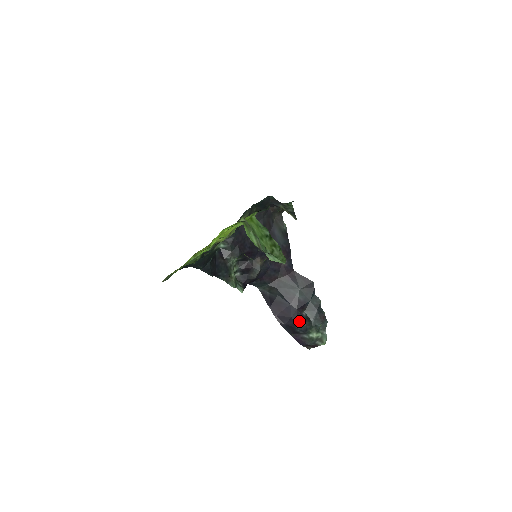
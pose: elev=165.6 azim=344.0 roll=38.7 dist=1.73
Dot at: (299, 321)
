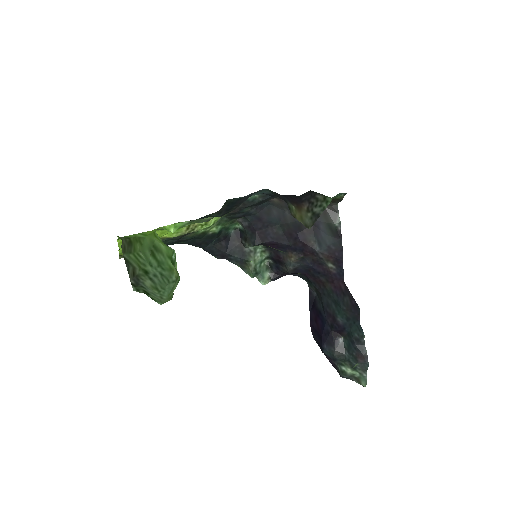
Dot at: (327, 346)
